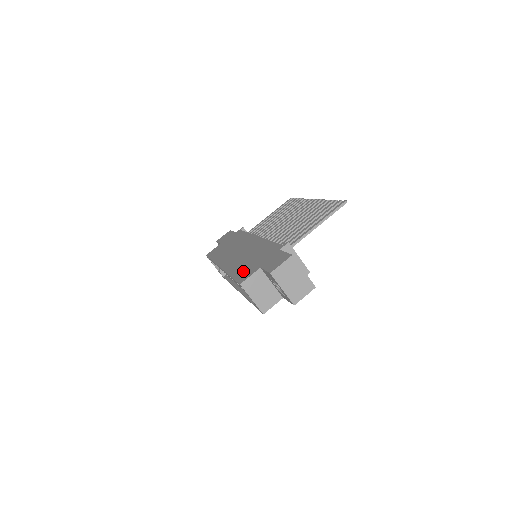
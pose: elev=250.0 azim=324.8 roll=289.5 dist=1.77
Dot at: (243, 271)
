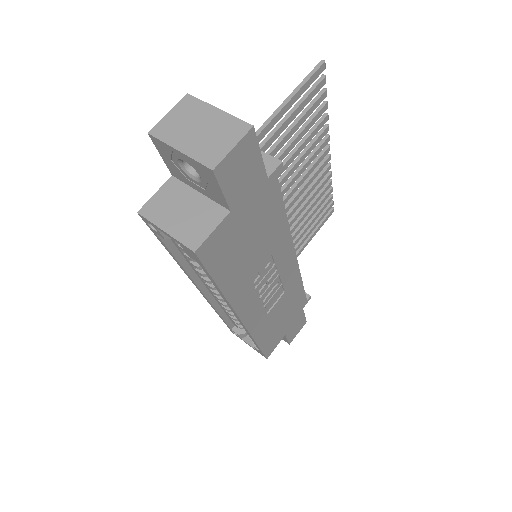
Dot at: occluded
